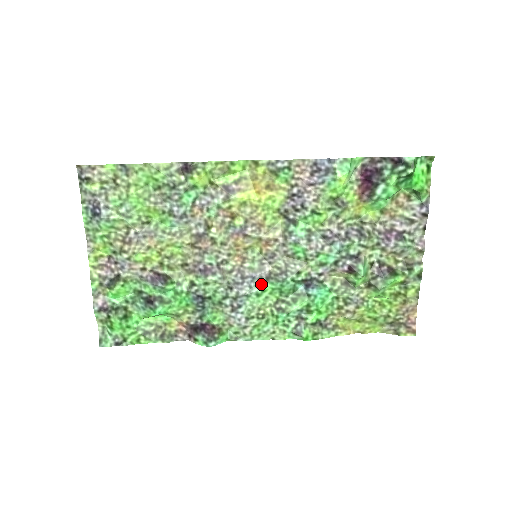
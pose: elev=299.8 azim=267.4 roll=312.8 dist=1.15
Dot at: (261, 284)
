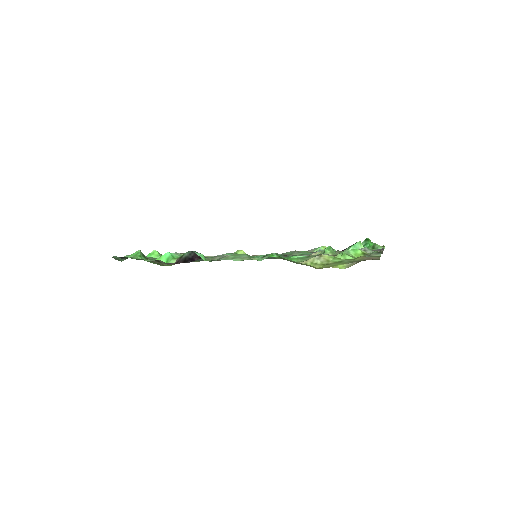
Dot at: occluded
